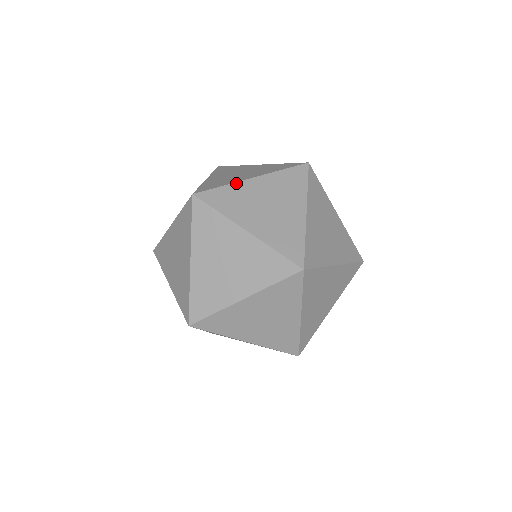
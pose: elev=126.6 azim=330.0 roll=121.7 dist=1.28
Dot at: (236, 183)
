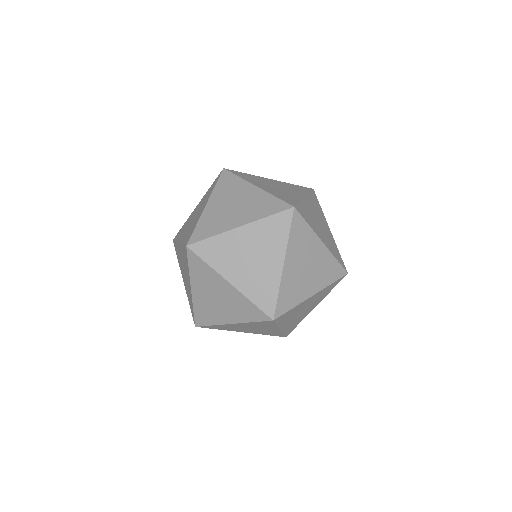
Dot at: (201, 216)
